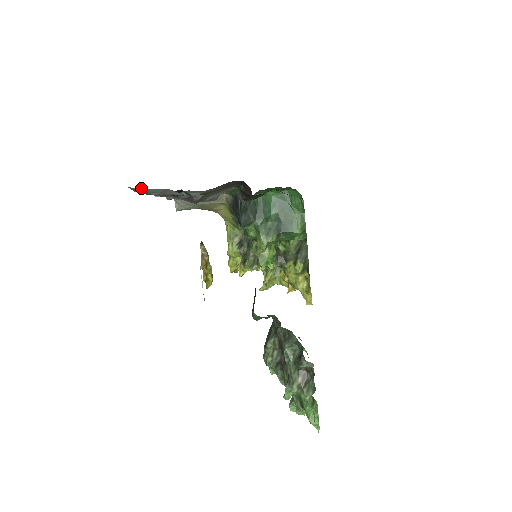
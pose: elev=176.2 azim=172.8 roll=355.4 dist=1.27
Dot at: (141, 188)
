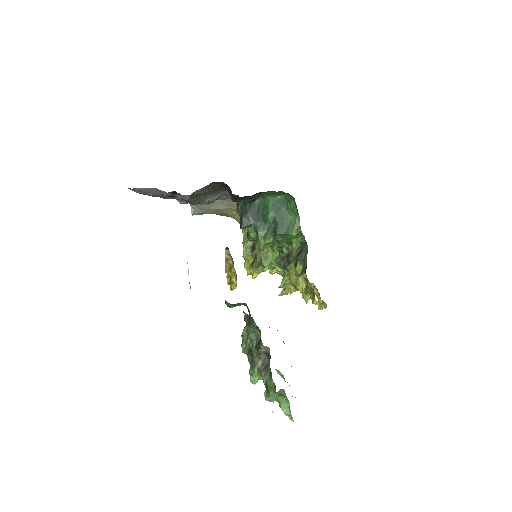
Dot at: (137, 188)
